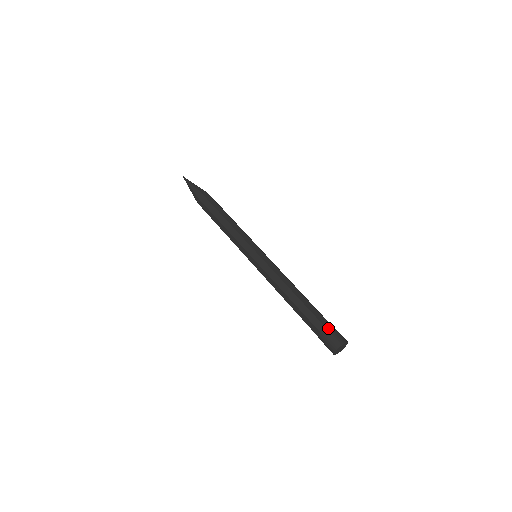
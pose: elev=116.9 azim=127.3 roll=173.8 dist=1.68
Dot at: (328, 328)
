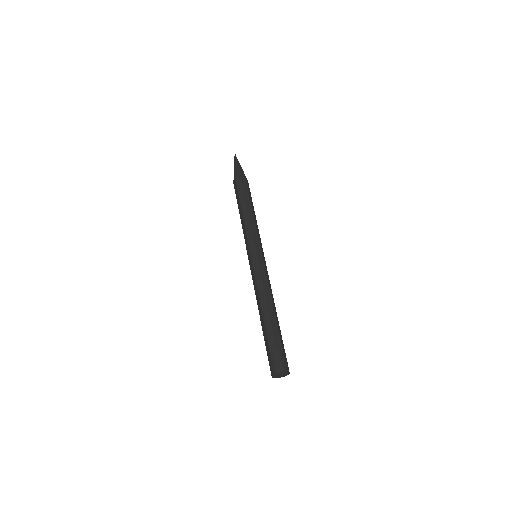
Dot at: (279, 352)
